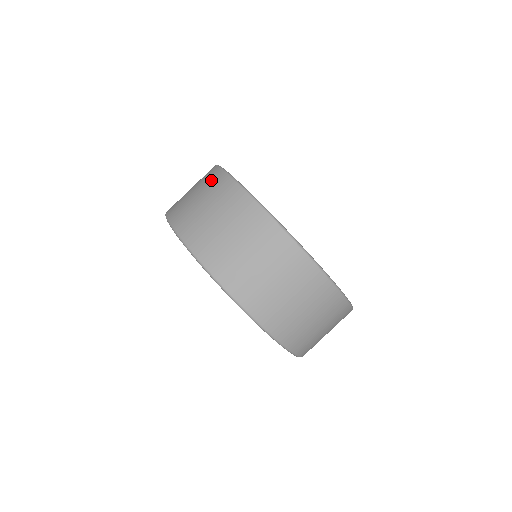
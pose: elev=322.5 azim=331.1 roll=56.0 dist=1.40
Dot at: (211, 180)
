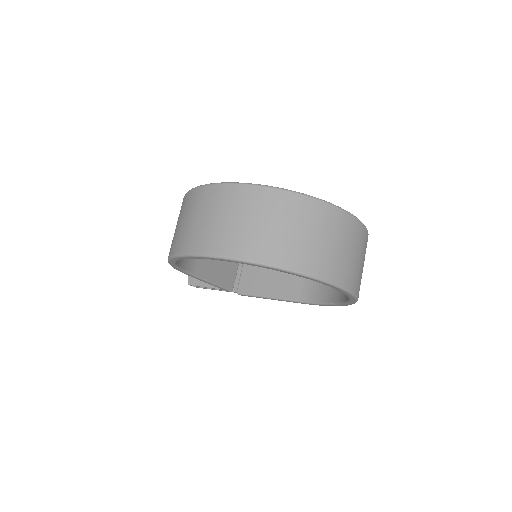
Dot at: (202, 199)
